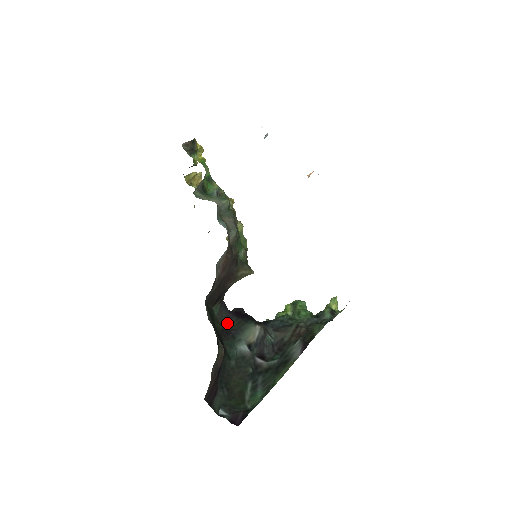
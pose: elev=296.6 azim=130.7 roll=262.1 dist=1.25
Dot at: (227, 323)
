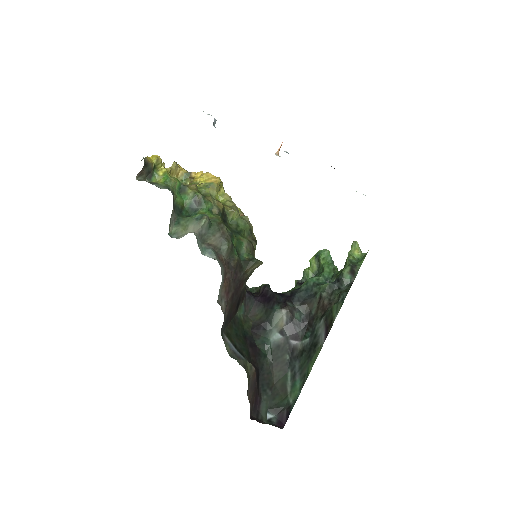
Dot at: (256, 315)
